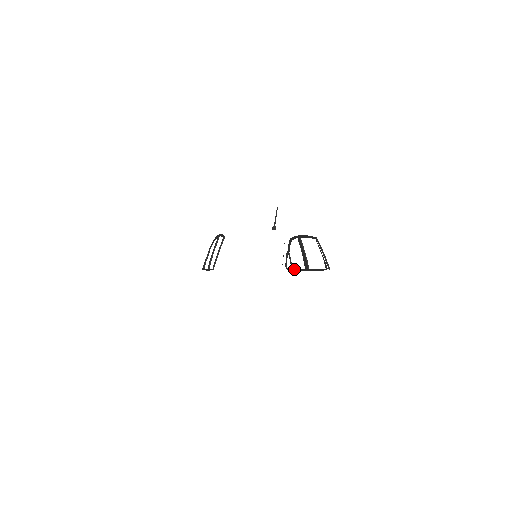
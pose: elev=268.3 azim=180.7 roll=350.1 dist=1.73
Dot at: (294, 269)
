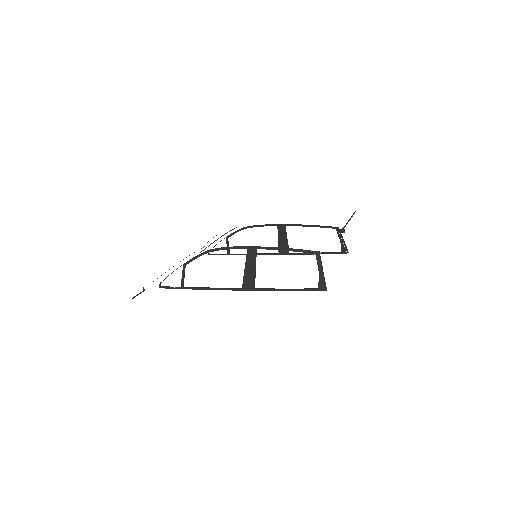
Dot at: (240, 254)
